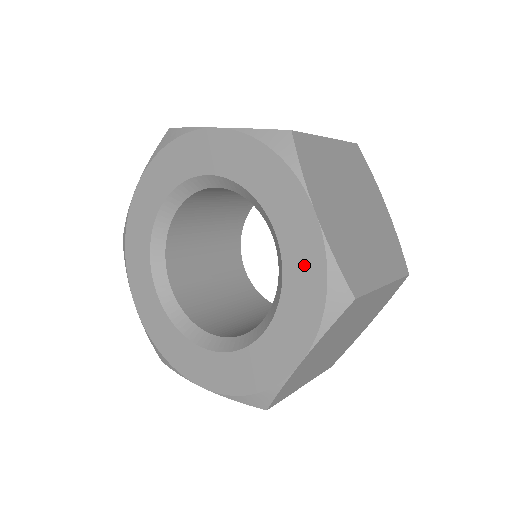
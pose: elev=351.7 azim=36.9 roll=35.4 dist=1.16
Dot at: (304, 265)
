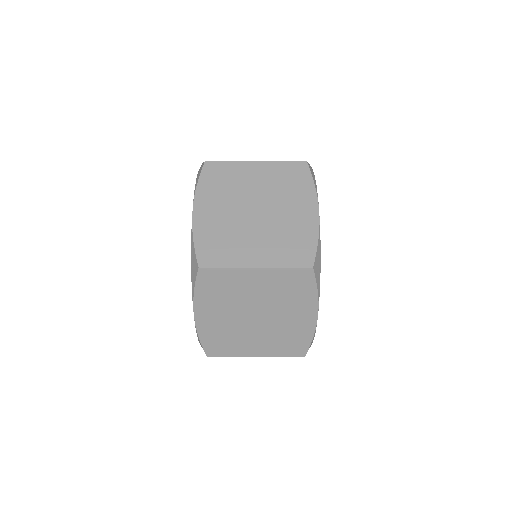
Dot at: occluded
